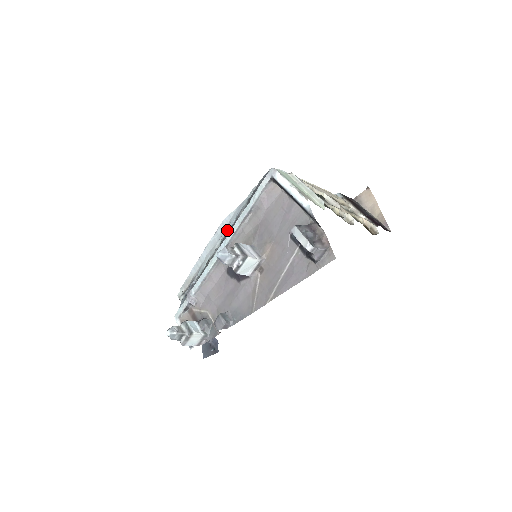
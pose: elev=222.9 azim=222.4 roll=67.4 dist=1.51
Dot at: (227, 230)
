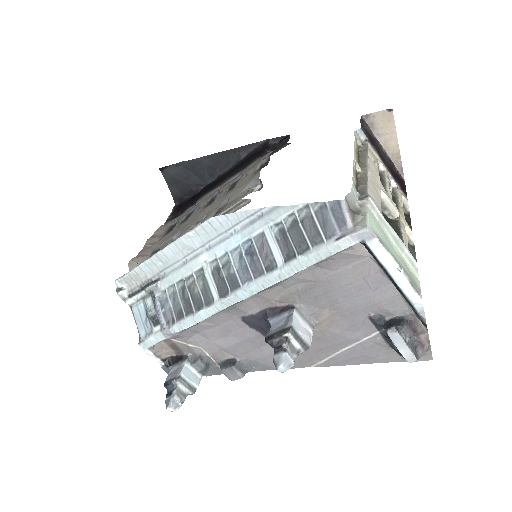
Dot at: (230, 250)
